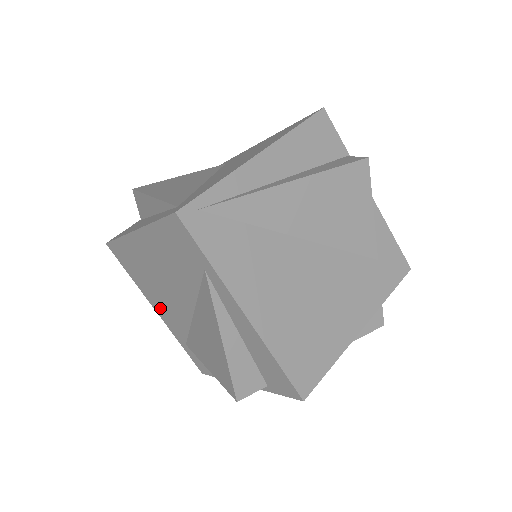
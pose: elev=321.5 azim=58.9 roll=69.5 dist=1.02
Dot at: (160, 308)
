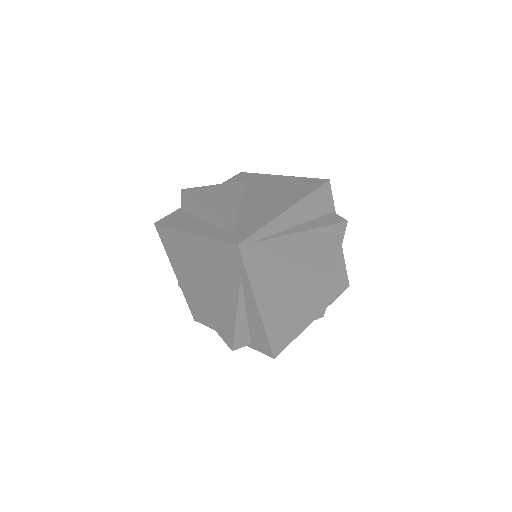
Dot at: (181, 275)
